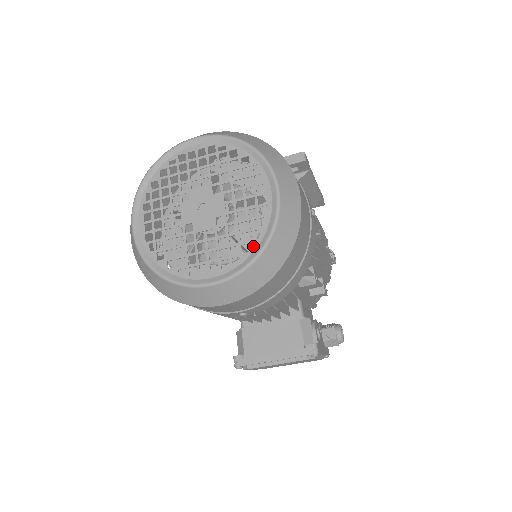
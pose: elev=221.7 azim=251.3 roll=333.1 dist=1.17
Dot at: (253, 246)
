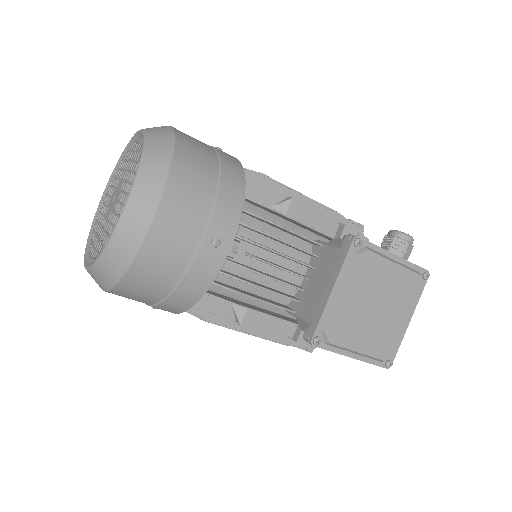
Dot at: (139, 159)
